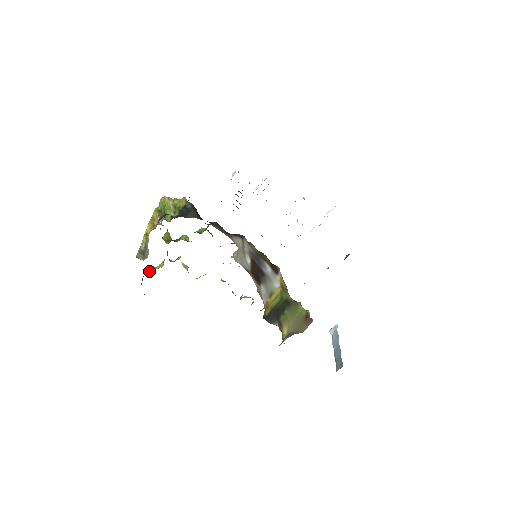
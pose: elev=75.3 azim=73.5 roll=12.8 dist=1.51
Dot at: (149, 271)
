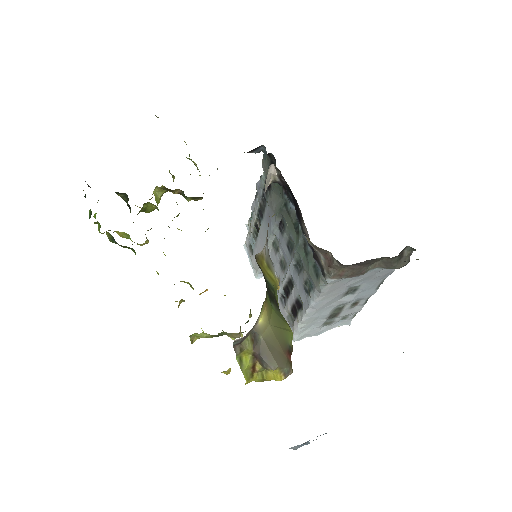
Dot at: occluded
